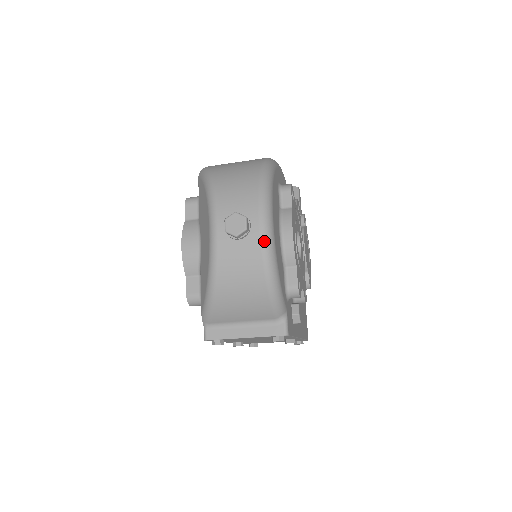
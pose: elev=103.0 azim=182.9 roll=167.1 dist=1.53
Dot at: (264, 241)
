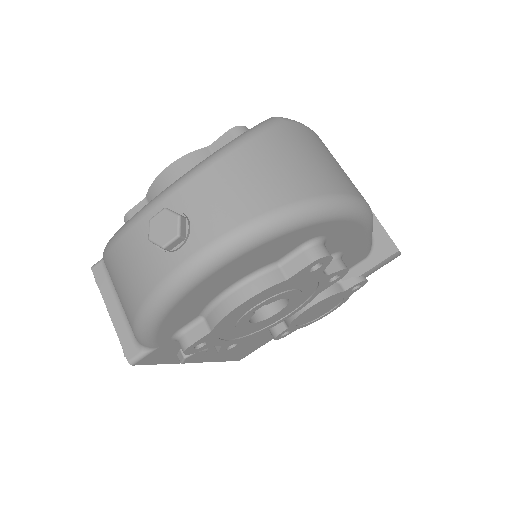
Dot at: (169, 281)
